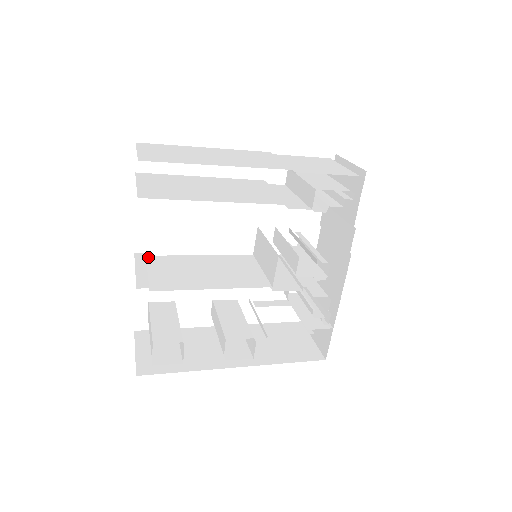
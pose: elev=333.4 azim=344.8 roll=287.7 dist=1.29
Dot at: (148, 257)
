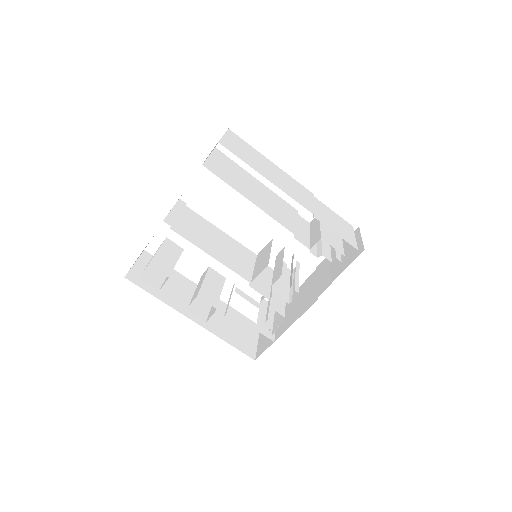
Dot at: (186, 207)
